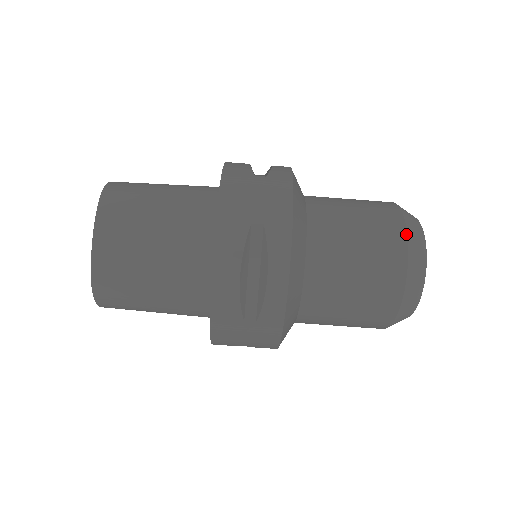
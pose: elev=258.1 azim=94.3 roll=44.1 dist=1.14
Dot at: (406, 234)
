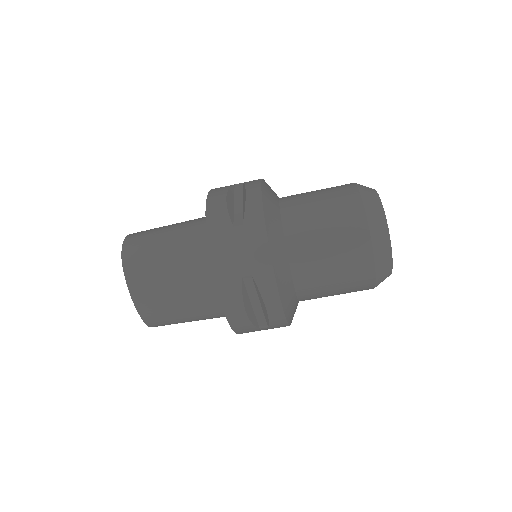
Dot at: (370, 236)
